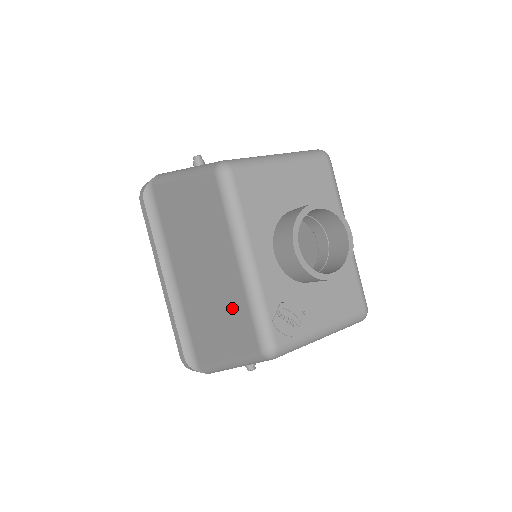
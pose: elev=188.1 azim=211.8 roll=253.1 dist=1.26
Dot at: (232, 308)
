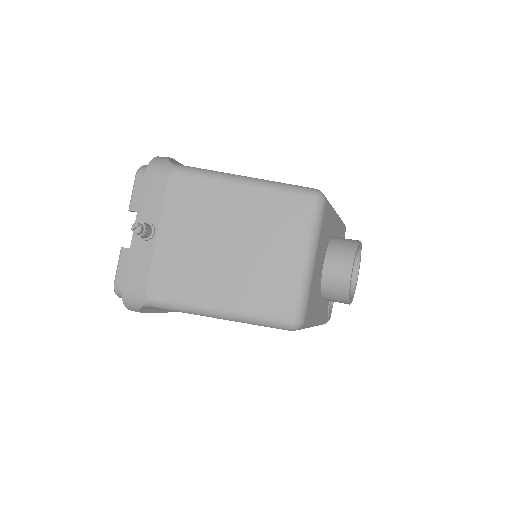
Dot at: occluded
